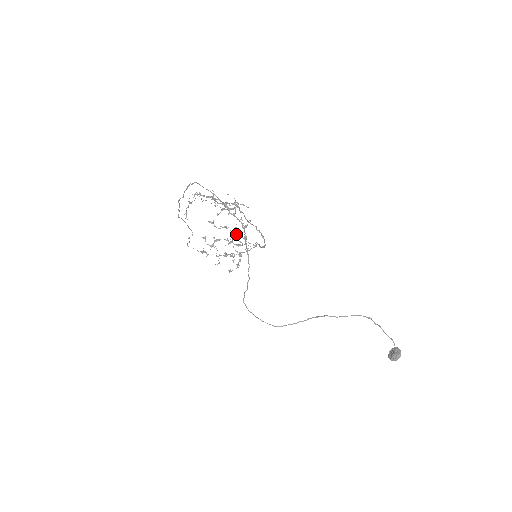
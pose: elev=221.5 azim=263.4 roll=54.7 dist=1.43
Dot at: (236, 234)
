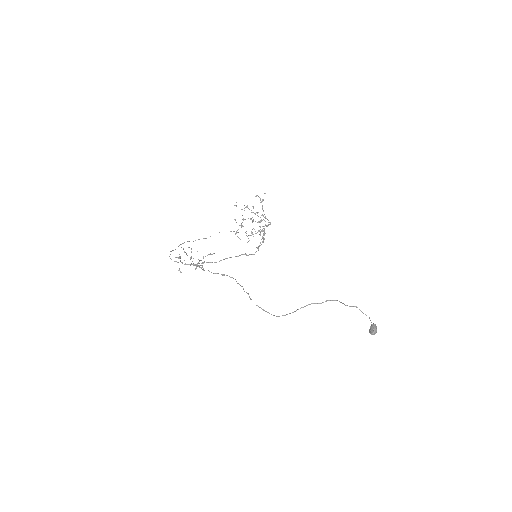
Dot at: occluded
